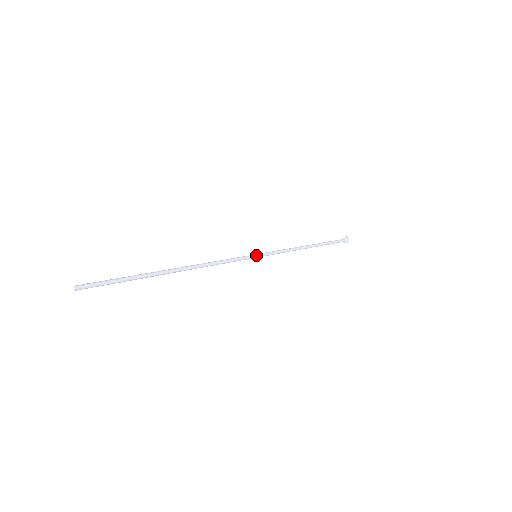
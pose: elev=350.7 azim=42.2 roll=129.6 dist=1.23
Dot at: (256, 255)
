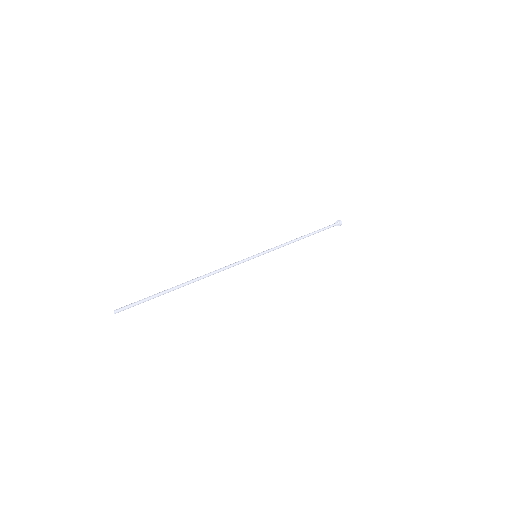
Dot at: (256, 256)
